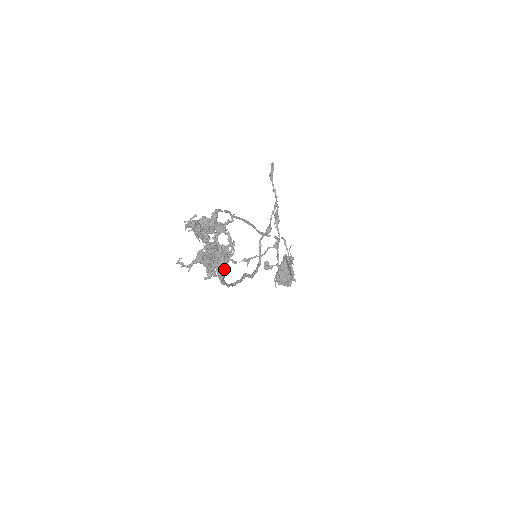
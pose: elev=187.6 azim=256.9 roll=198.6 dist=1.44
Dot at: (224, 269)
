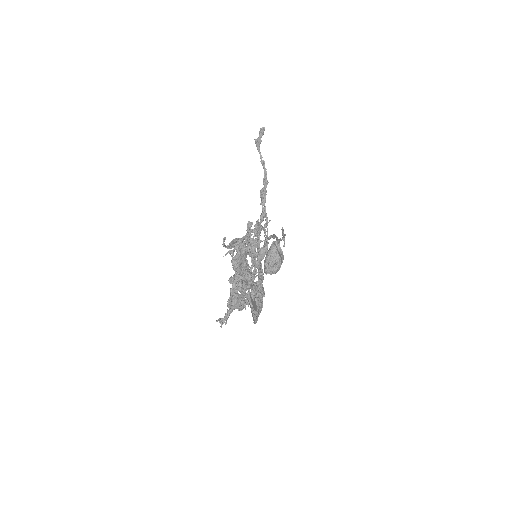
Dot at: (260, 308)
